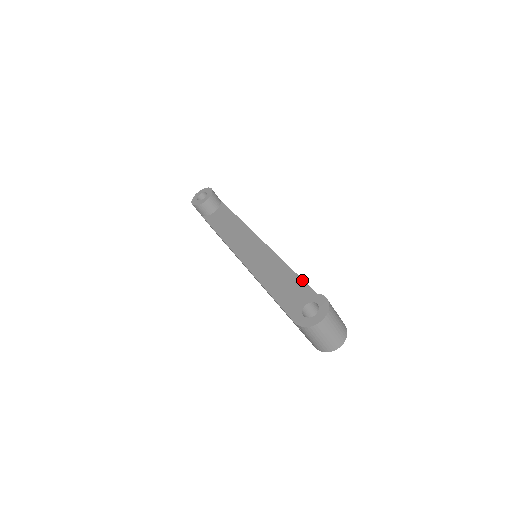
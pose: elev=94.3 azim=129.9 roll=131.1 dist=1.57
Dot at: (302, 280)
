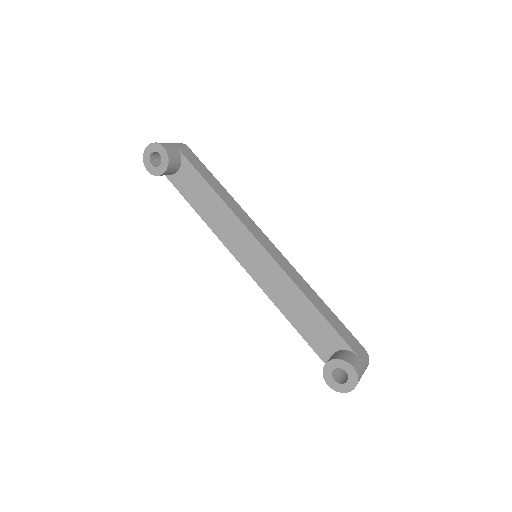
Dot at: (319, 313)
